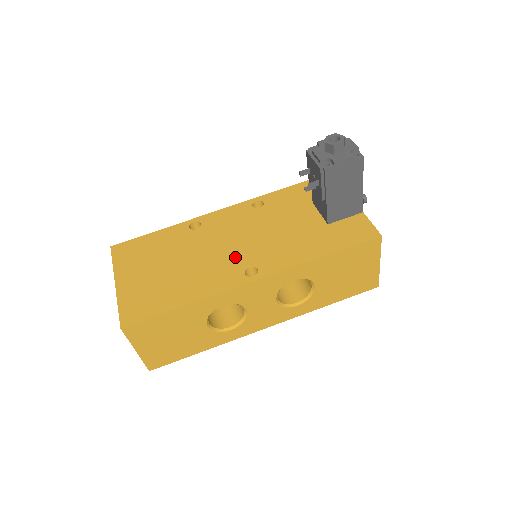
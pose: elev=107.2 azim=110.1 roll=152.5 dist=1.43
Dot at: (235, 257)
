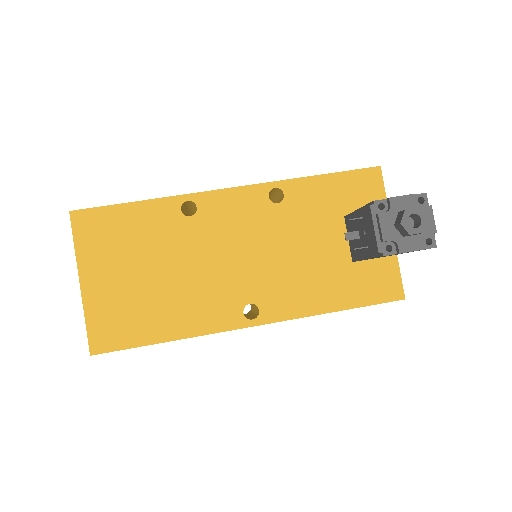
Dot at: (235, 283)
